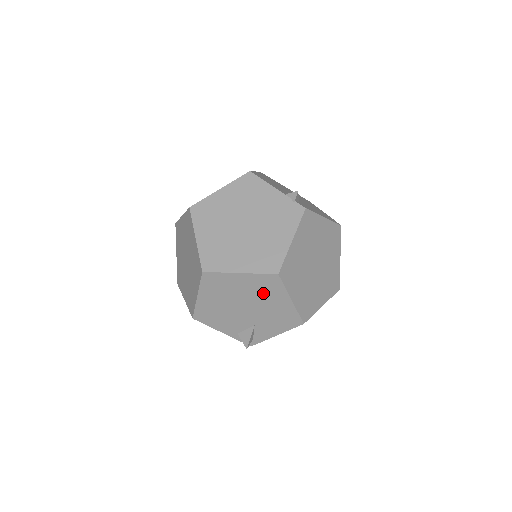
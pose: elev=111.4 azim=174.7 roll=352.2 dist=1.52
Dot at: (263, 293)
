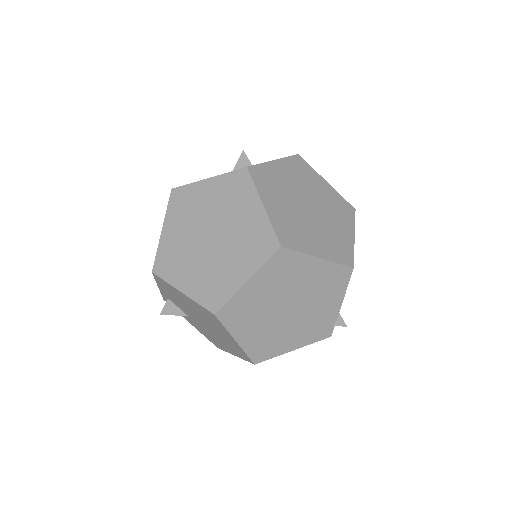
Dot at: (227, 343)
